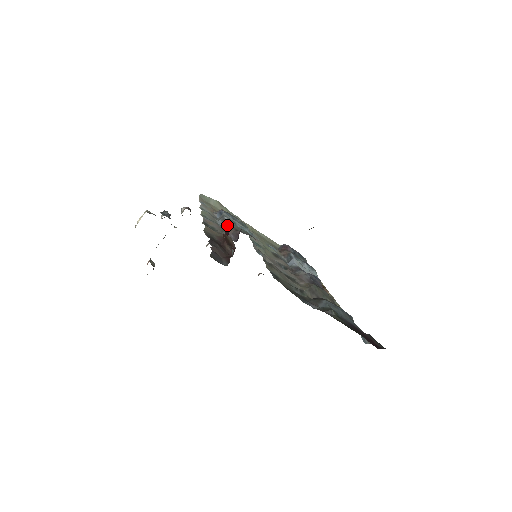
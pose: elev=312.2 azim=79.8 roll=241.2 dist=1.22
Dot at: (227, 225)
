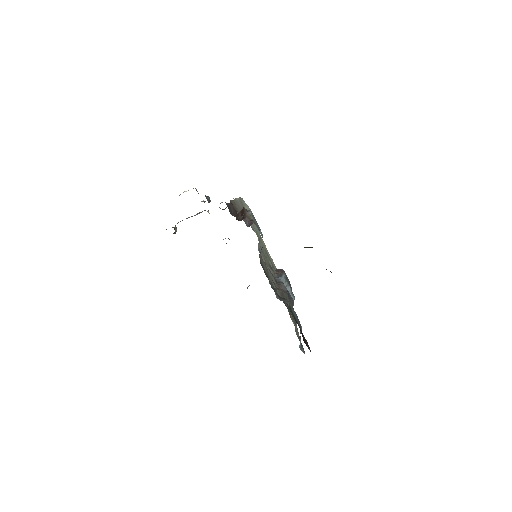
Dot at: (248, 215)
